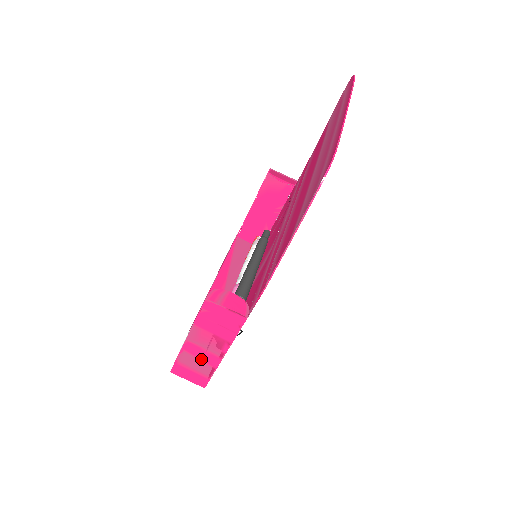
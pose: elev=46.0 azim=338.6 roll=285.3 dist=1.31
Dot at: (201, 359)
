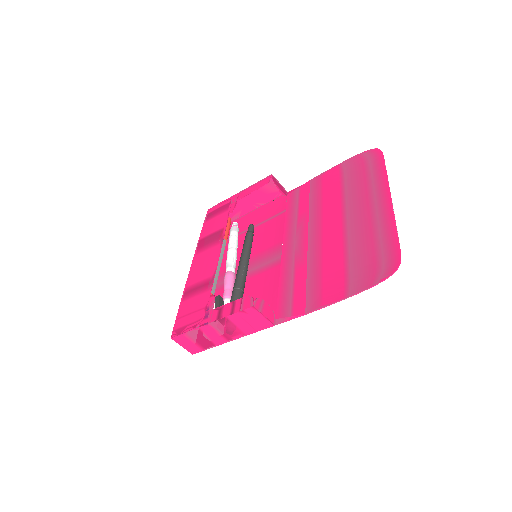
Dot at: (209, 337)
